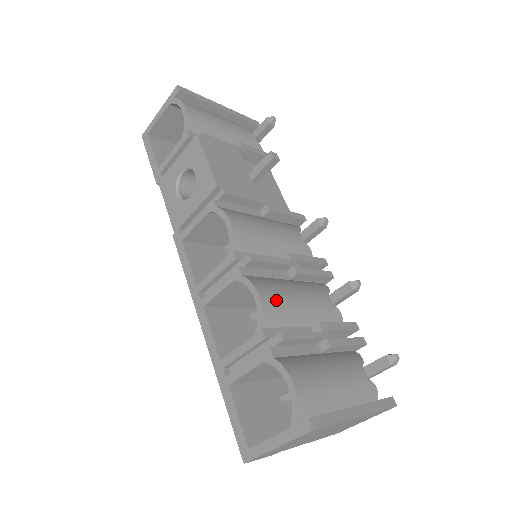
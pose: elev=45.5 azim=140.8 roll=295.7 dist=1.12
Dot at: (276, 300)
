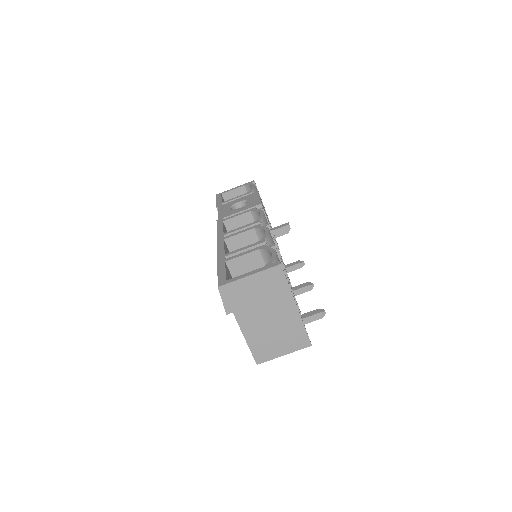
Dot at: (274, 243)
